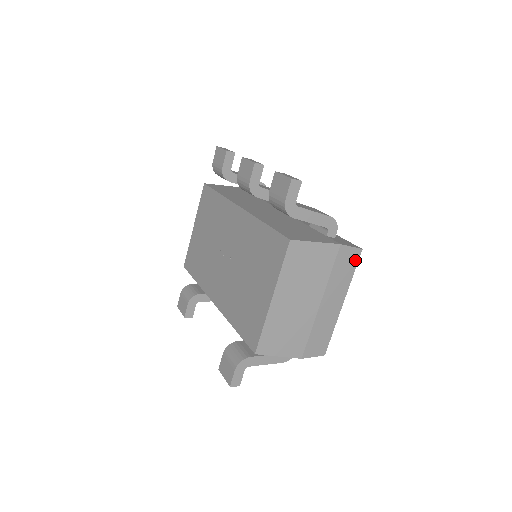
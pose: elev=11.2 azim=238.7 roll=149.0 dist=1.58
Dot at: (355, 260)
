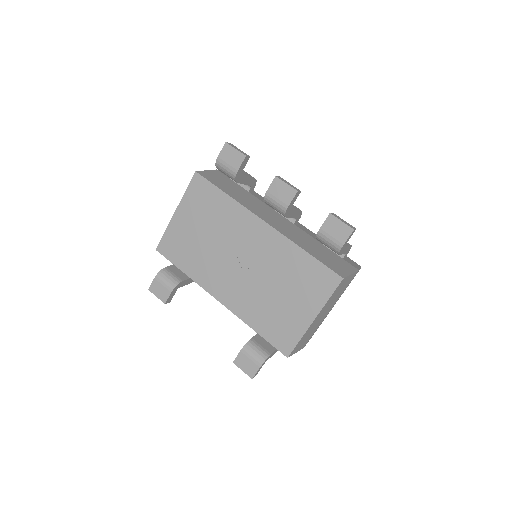
Dot at: occluded
